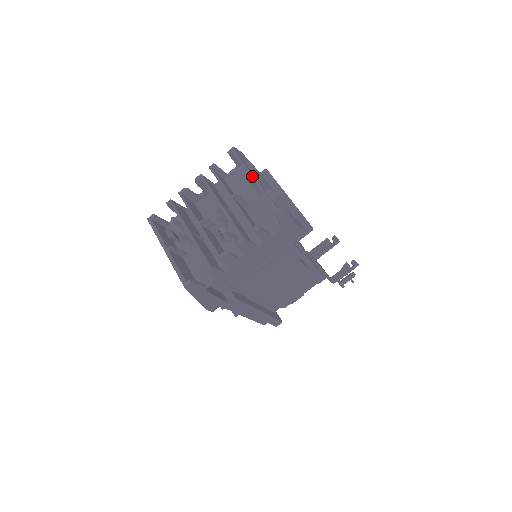
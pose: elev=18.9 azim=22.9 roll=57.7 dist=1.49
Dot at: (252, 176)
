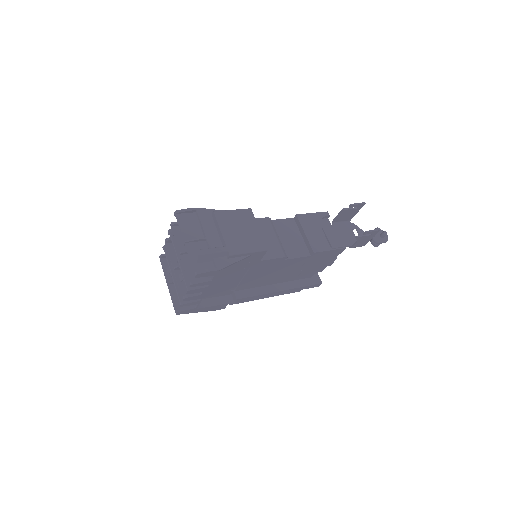
Dot at: (184, 241)
